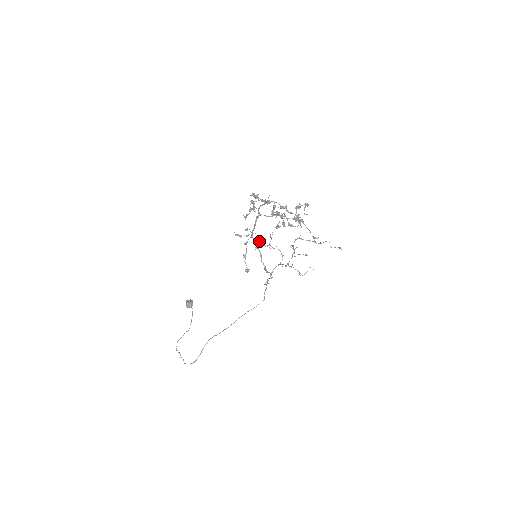
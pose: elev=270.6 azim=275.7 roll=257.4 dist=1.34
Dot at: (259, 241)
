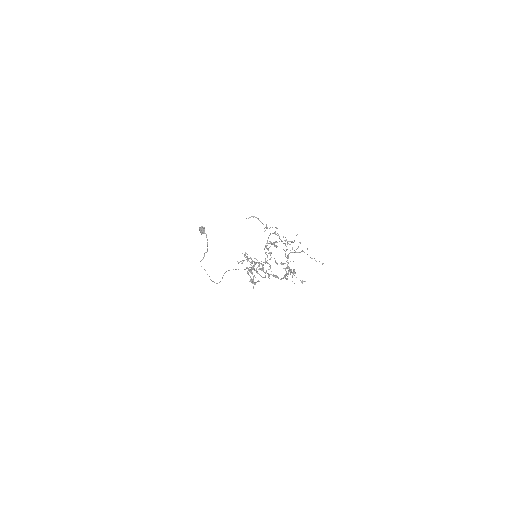
Dot at: occluded
